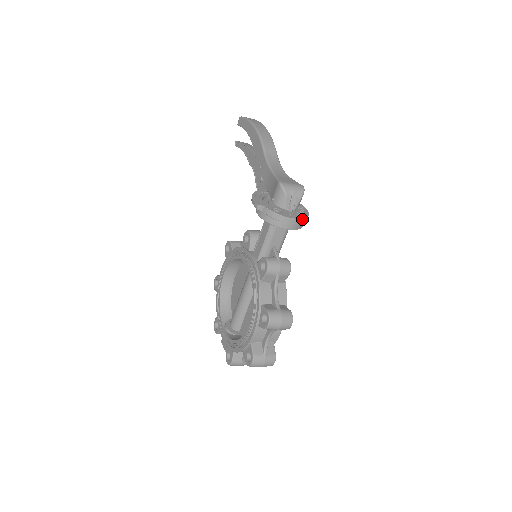
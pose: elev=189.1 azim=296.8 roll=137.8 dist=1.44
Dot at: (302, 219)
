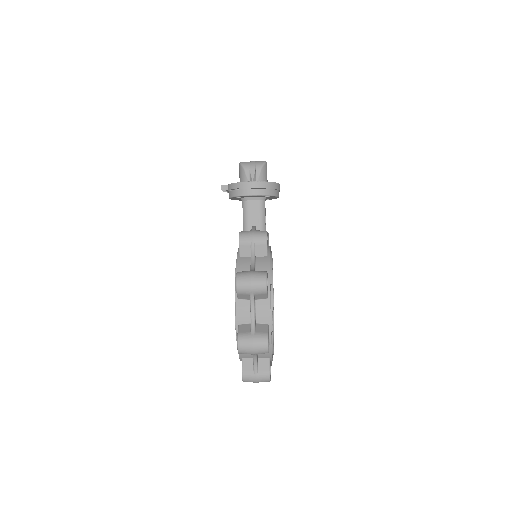
Dot at: (262, 182)
